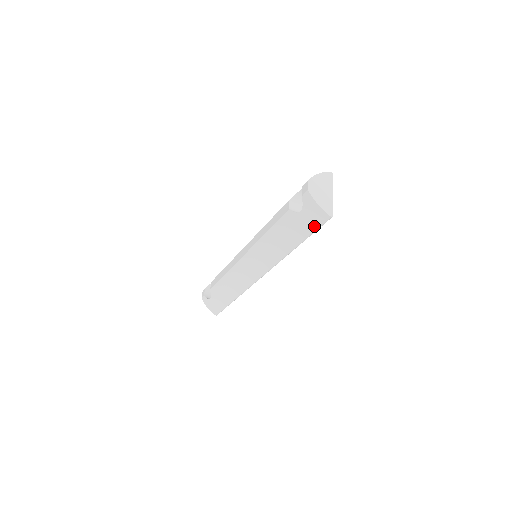
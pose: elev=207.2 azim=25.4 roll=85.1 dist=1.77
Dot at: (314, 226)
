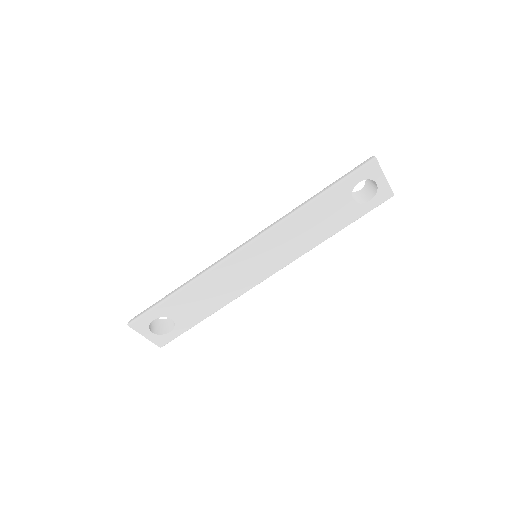
Dot at: (352, 171)
